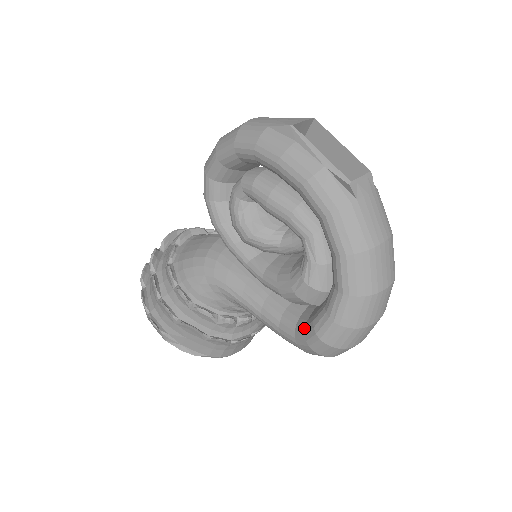
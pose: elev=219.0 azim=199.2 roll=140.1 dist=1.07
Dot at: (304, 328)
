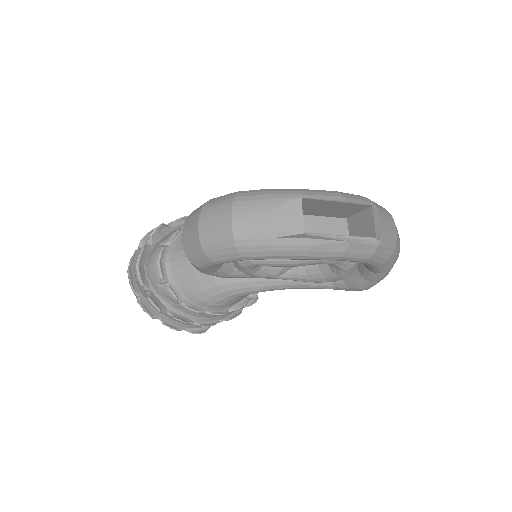
Dot at: (344, 286)
